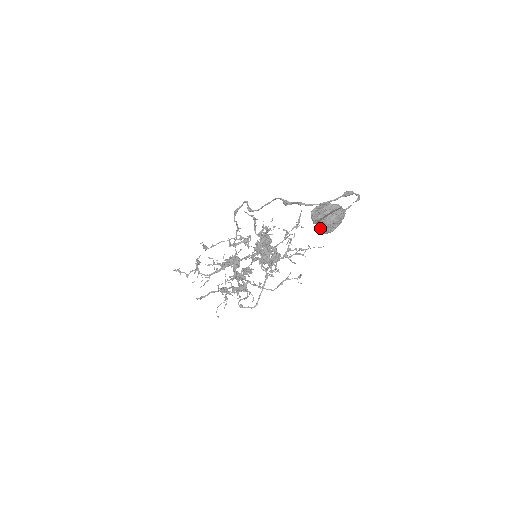
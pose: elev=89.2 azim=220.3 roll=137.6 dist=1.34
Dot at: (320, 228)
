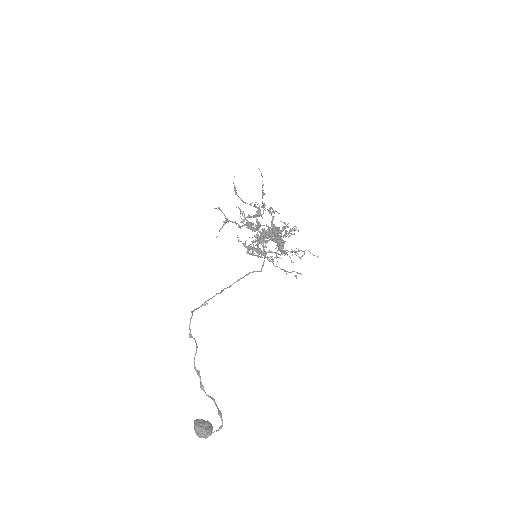
Dot at: occluded
